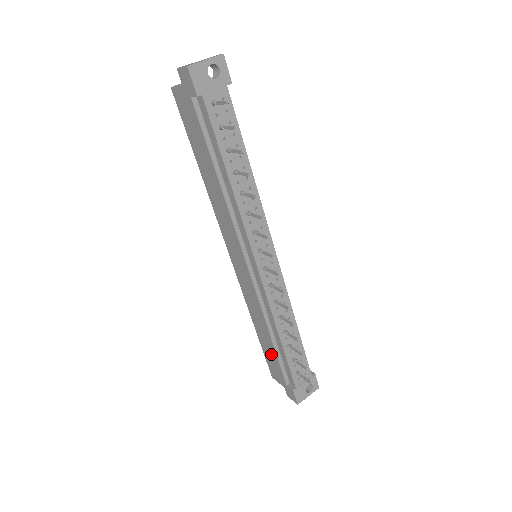
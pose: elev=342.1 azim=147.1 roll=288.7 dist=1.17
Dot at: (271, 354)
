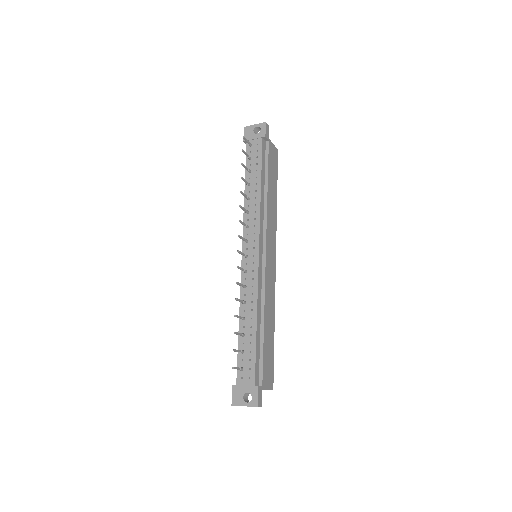
Dot at: occluded
